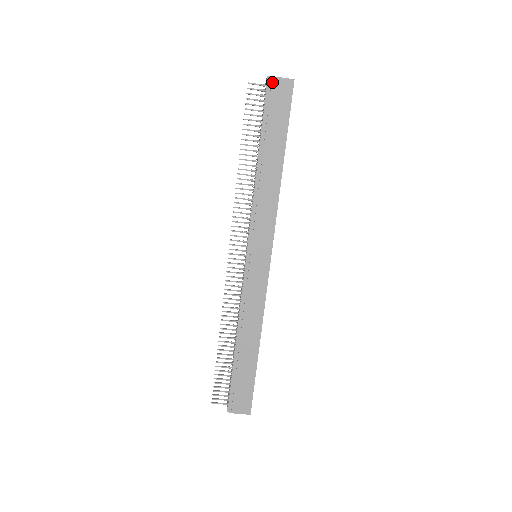
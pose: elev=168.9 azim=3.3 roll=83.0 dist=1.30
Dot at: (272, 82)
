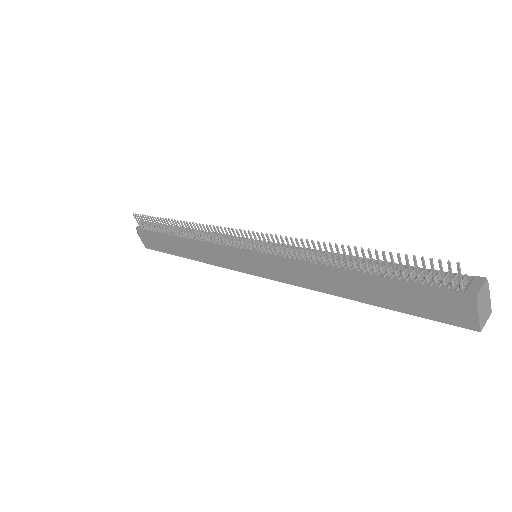
Dot at: (467, 301)
